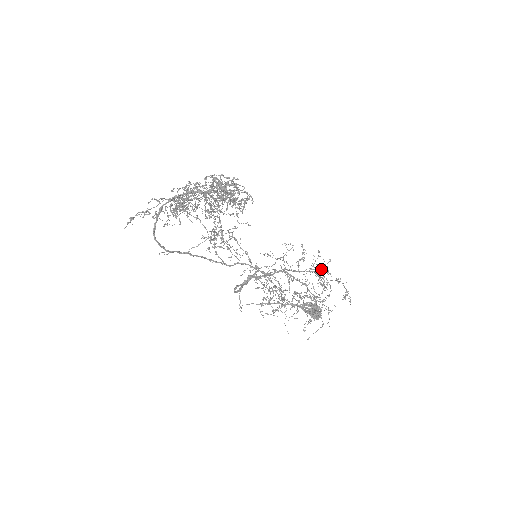
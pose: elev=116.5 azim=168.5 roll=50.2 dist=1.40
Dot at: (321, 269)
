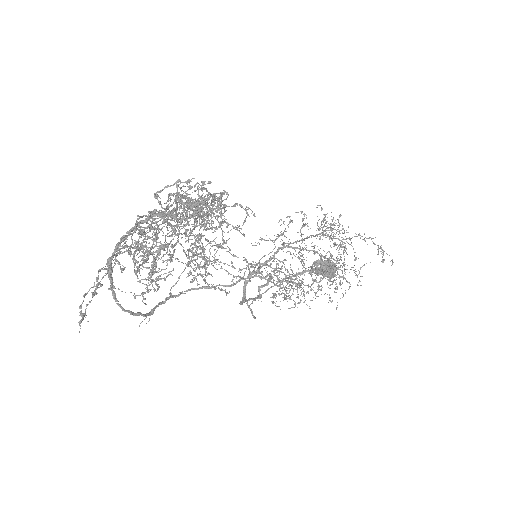
Dot at: (331, 228)
